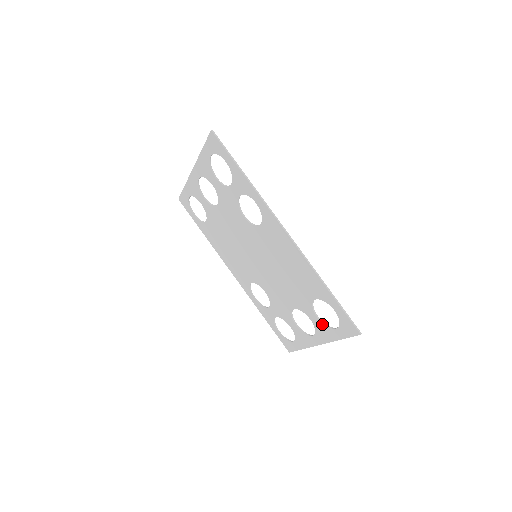
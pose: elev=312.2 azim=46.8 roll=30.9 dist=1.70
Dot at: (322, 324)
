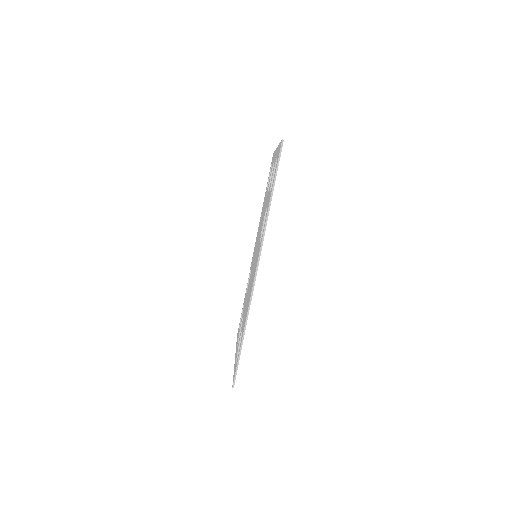
Dot at: (238, 349)
